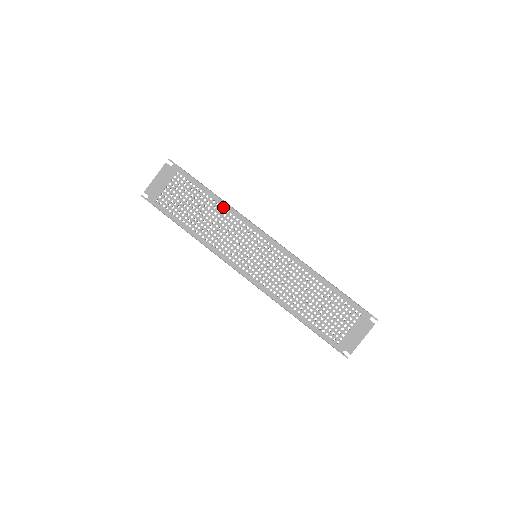
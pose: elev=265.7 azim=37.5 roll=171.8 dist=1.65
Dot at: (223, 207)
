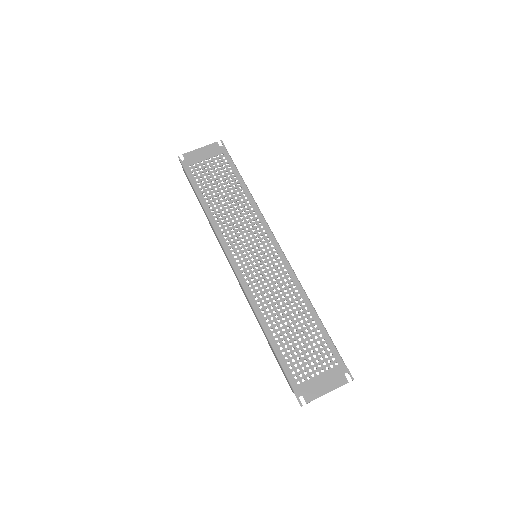
Dot at: (248, 199)
